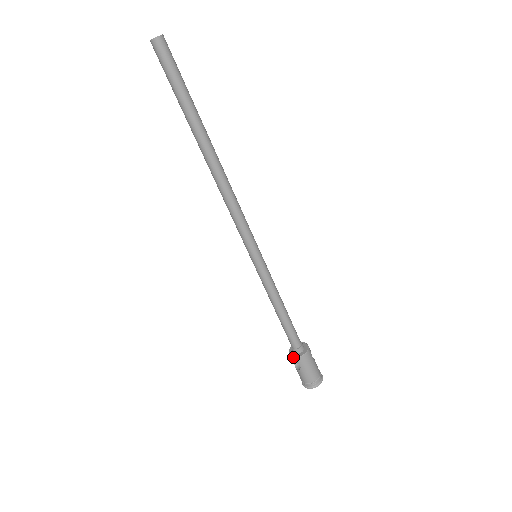
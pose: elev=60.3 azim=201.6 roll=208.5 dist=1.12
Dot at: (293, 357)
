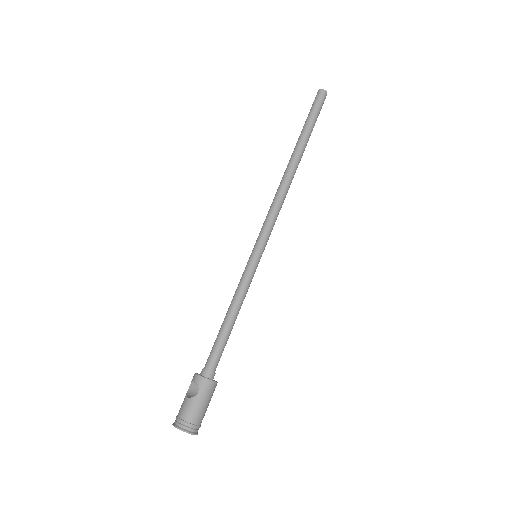
Dot at: (201, 376)
